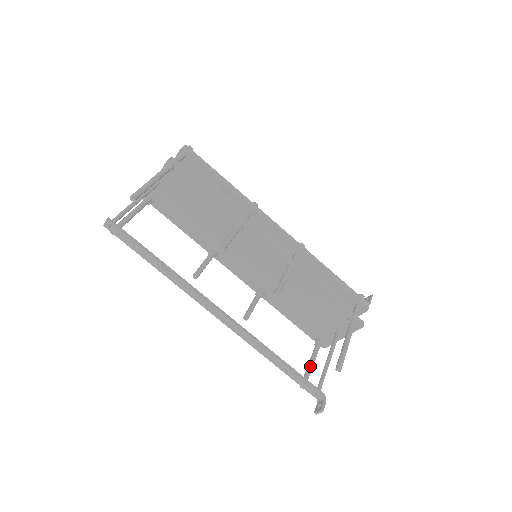
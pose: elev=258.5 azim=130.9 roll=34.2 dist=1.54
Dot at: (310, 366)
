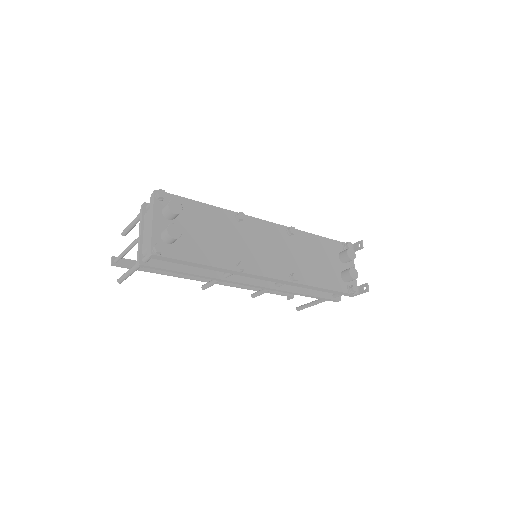
Dot at: occluded
